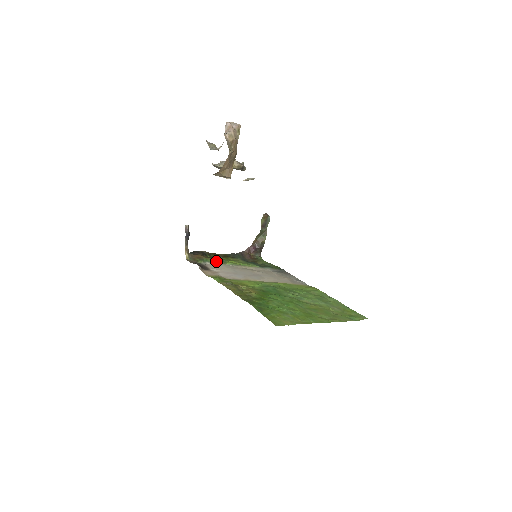
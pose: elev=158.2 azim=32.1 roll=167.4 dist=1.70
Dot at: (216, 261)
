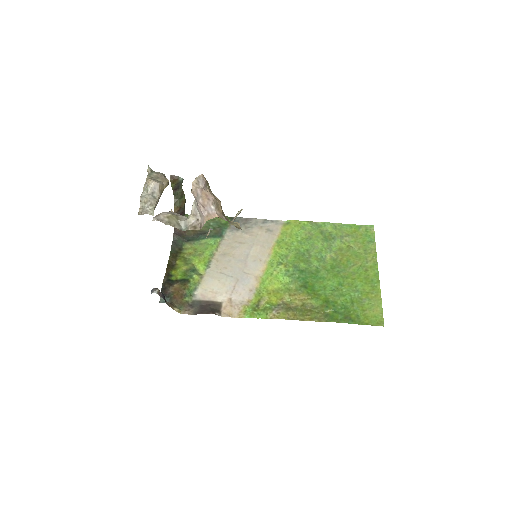
Dot at: (195, 281)
